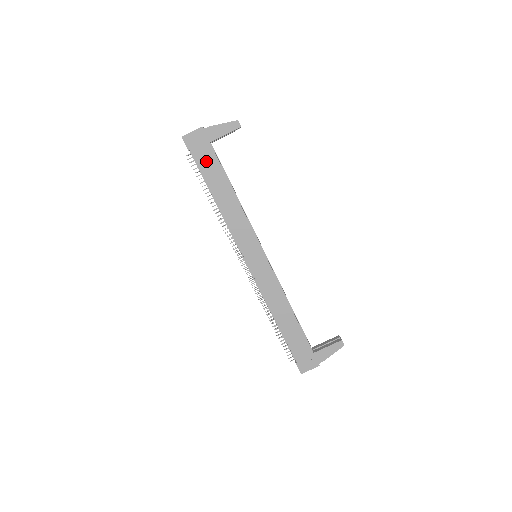
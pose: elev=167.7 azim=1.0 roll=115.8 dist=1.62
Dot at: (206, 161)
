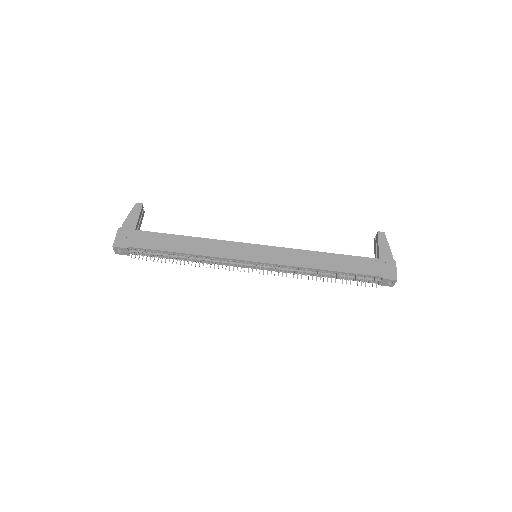
Dot at: (146, 241)
